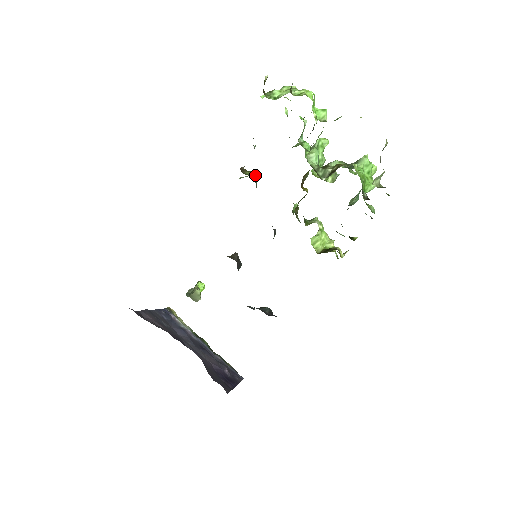
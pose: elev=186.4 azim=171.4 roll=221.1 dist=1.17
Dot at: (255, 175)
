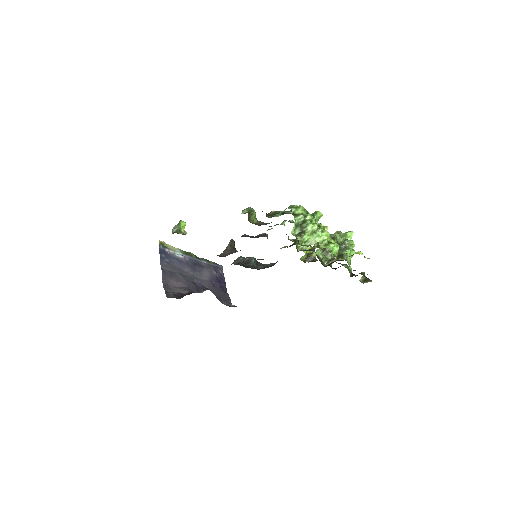
Dot at: occluded
